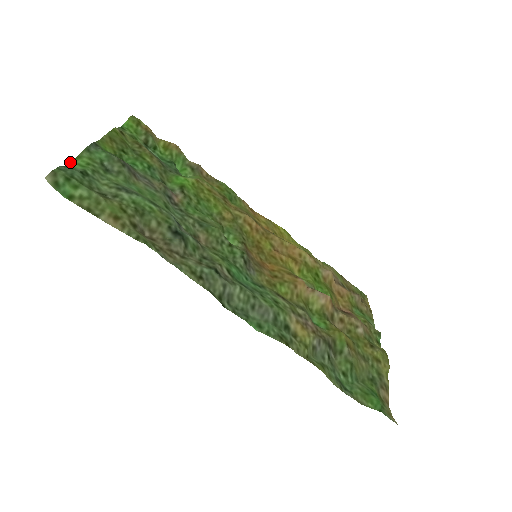
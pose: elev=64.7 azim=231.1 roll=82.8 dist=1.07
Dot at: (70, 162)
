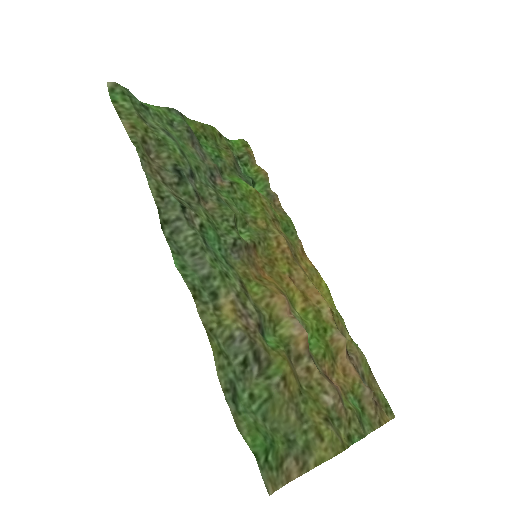
Dot at: (146, 103)
